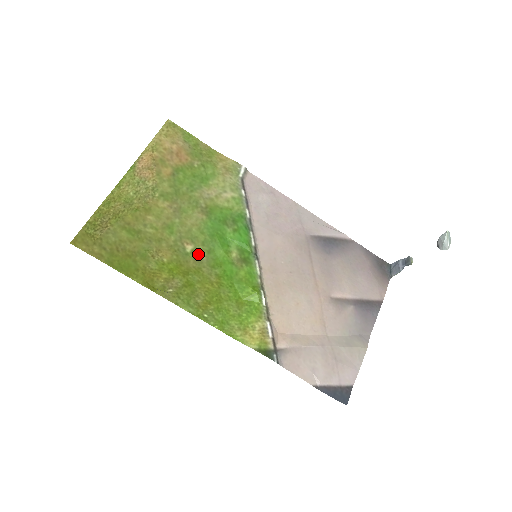
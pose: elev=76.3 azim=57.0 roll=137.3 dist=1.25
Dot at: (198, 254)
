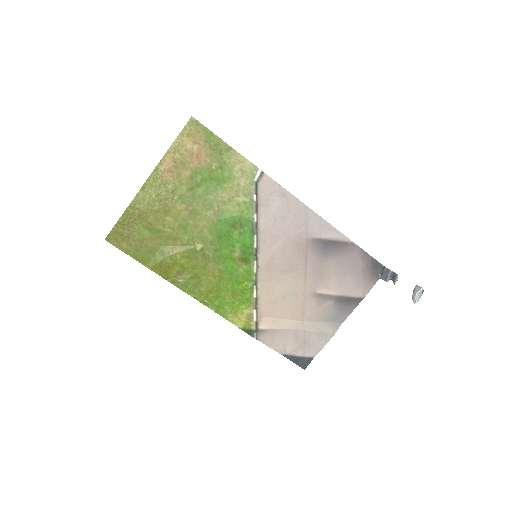
Dot at: (206, 252)
